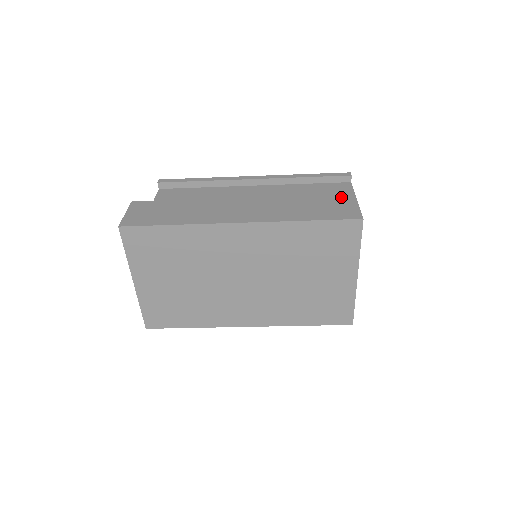
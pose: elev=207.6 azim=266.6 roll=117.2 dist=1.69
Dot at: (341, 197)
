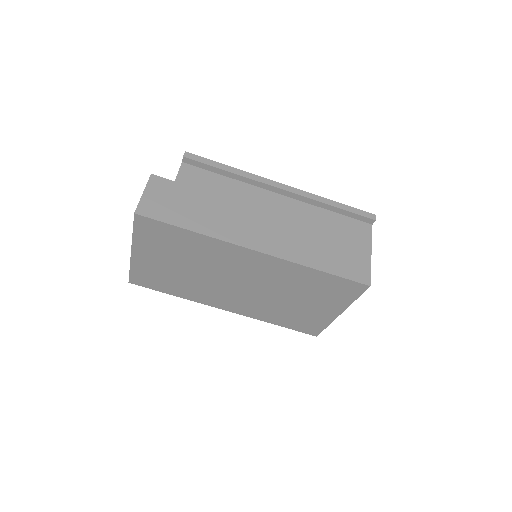
Dot at: (358, 245)
